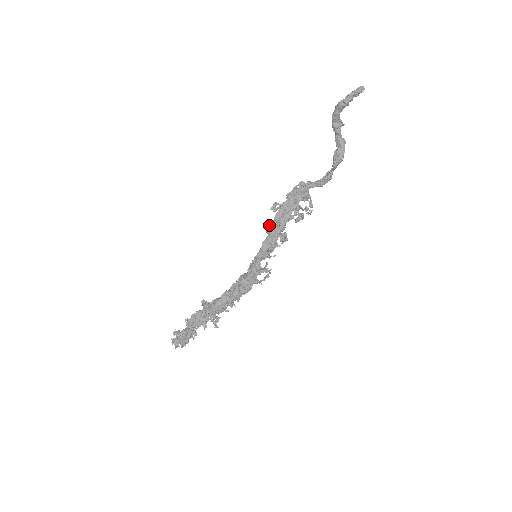
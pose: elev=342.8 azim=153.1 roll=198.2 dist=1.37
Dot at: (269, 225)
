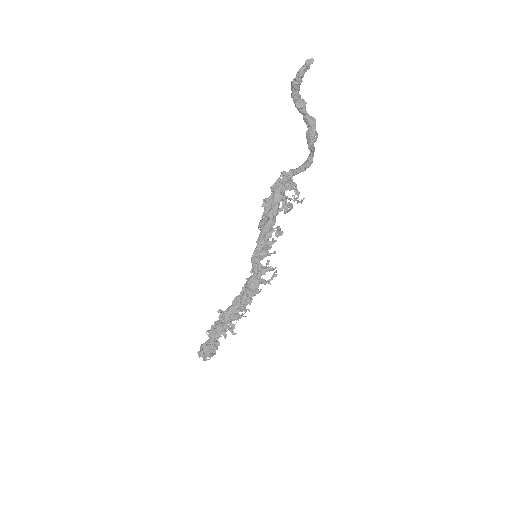
Dot at: (259, 222)
